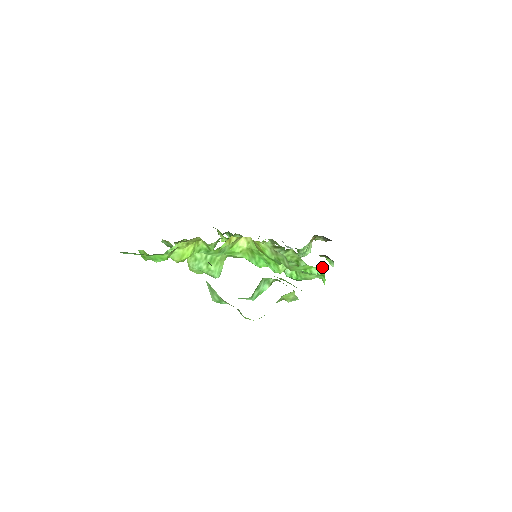
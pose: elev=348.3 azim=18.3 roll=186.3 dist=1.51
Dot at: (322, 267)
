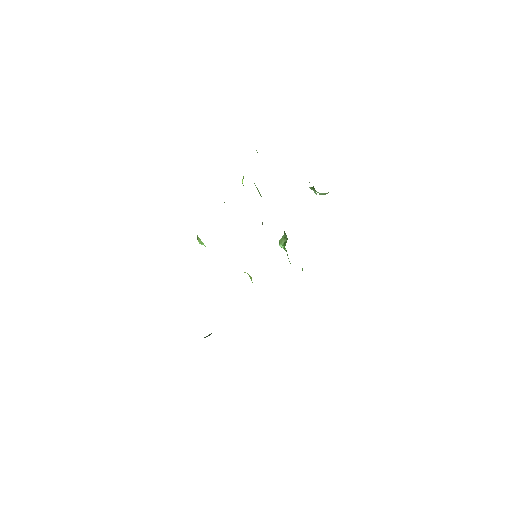
Dot at: occluded
